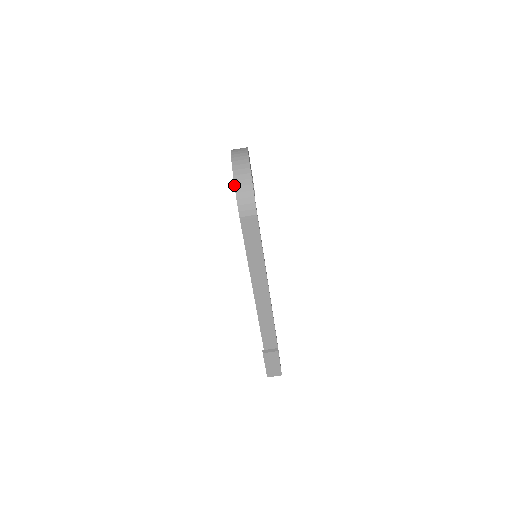
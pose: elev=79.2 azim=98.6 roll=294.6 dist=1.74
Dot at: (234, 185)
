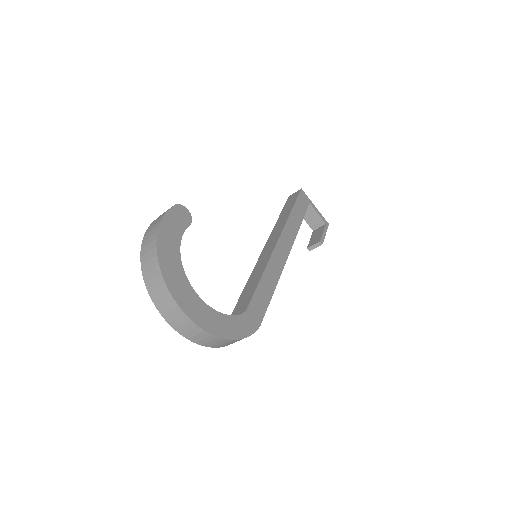
Dot at: occluded
